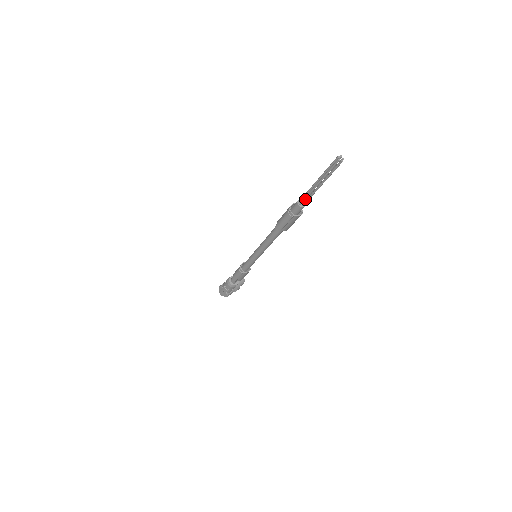
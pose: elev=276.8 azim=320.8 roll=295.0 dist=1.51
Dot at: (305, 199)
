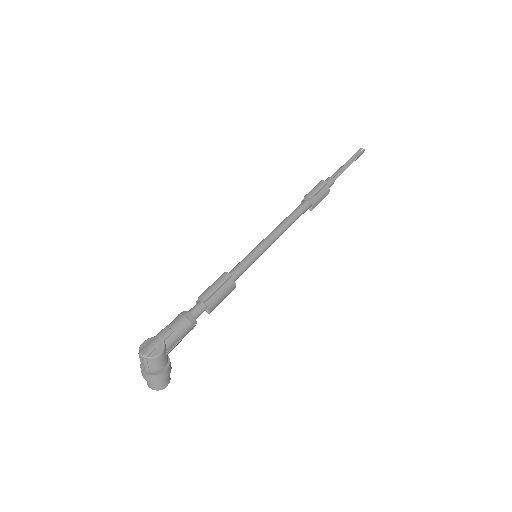
Dot at: (336, 174)
